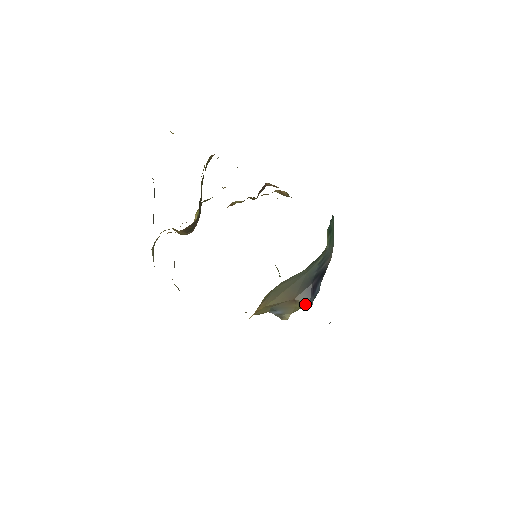
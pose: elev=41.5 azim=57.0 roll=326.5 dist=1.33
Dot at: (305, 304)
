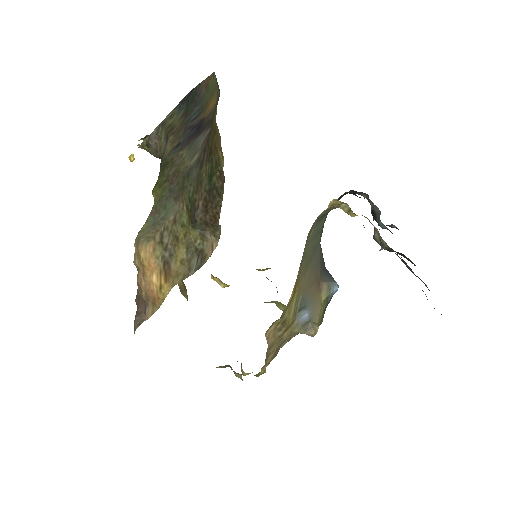
Dot at: (332, 287)
